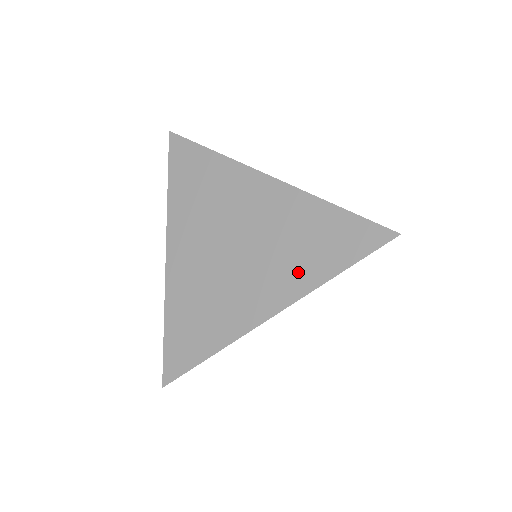
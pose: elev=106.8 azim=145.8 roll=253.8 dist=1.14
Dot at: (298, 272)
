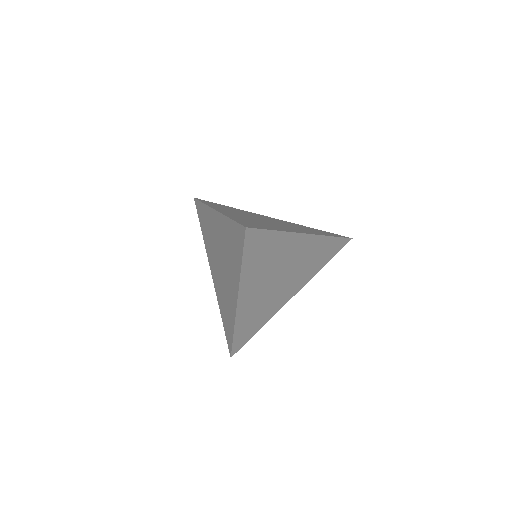
Dot at: (234, 269)
